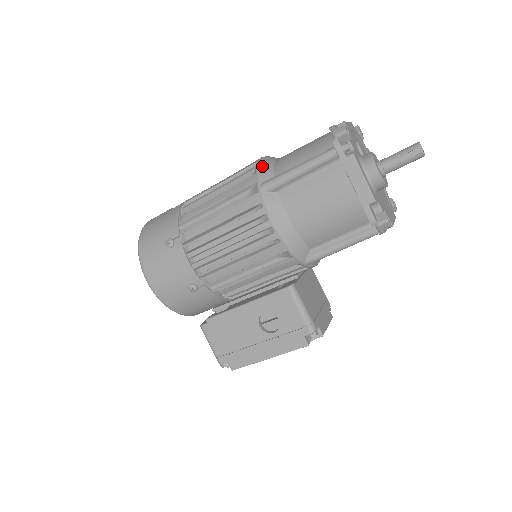
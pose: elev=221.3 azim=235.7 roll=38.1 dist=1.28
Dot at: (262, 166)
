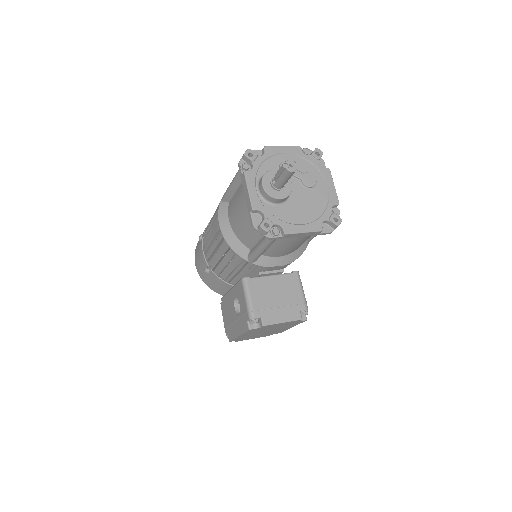
Dot at: occluded
